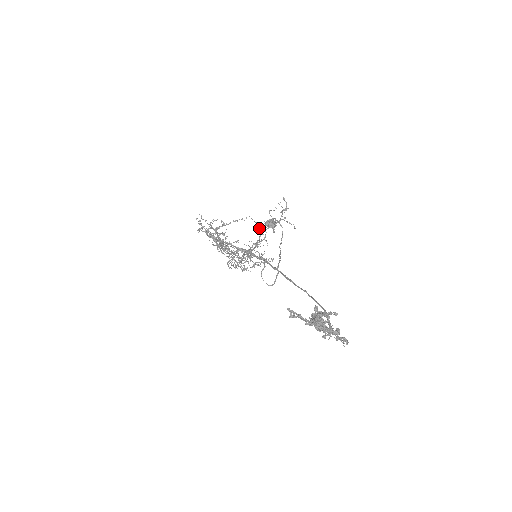
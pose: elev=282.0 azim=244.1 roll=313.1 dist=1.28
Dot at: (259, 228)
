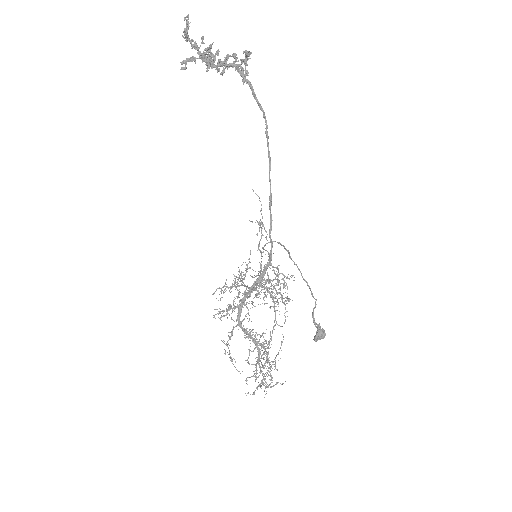
Dot at: (283, 303)
